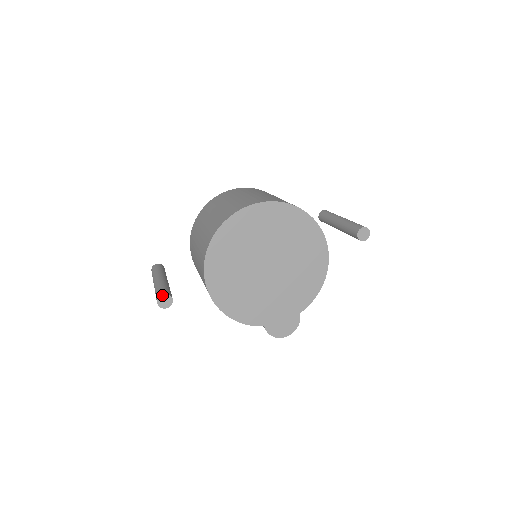
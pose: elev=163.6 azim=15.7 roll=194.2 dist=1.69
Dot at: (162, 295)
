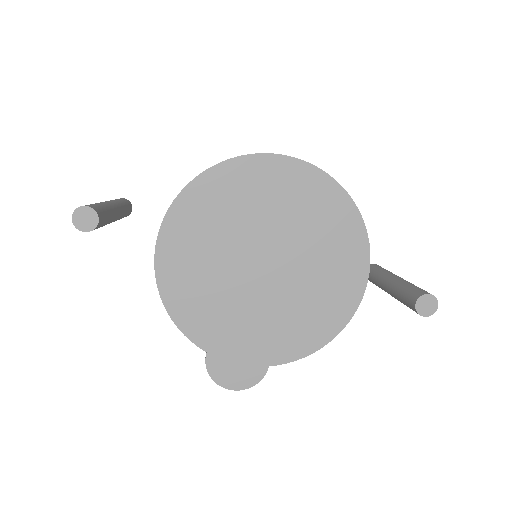
Dot at: (87, 207)
